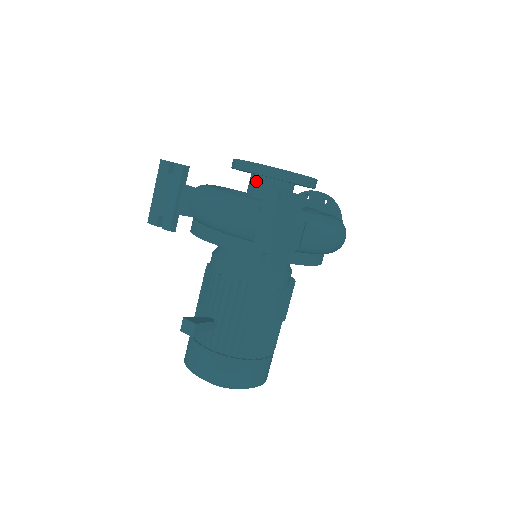
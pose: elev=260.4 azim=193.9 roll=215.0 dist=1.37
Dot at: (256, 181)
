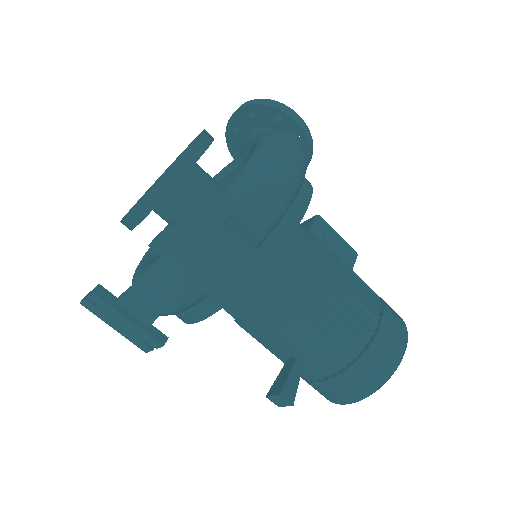
Dot at: (160, 213)
